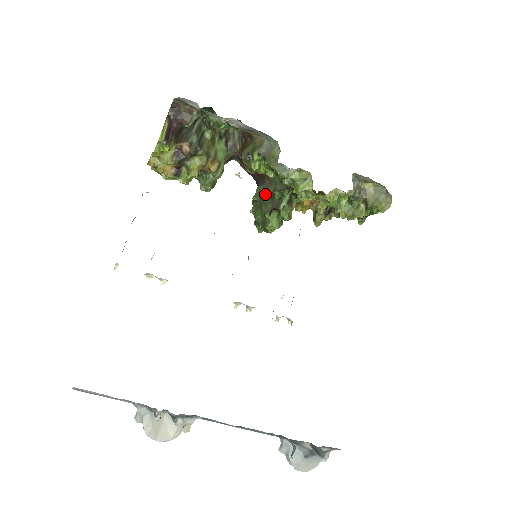
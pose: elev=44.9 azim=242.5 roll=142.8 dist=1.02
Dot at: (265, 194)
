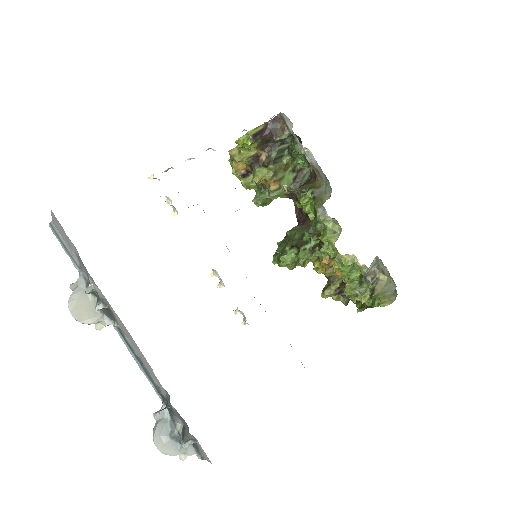
Dot at: (298, 232)
